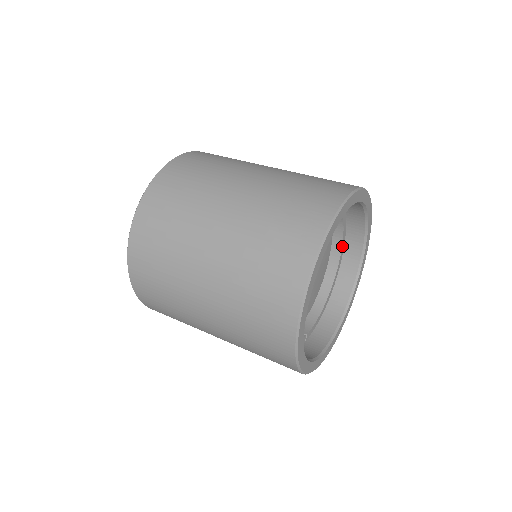
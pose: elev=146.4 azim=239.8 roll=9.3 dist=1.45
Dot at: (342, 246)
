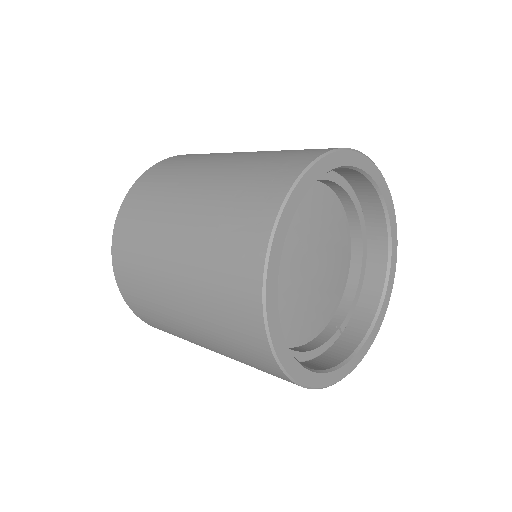
Dot at: (357, 209)
